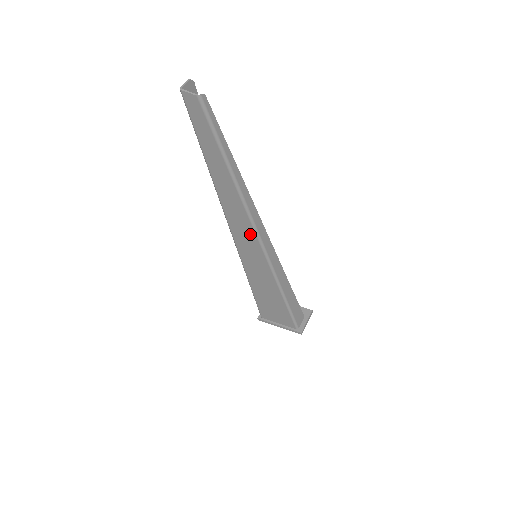
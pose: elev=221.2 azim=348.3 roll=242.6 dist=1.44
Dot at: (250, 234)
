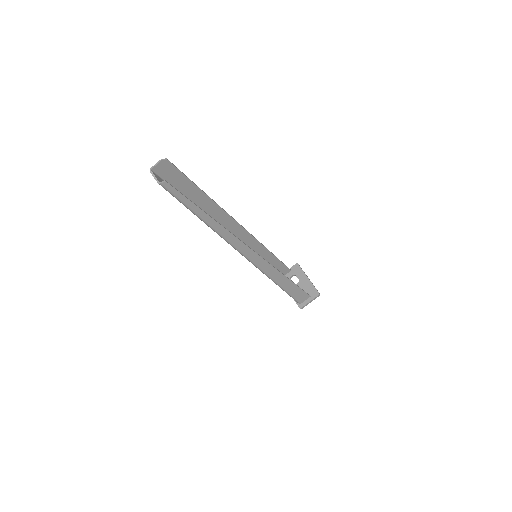
Dot at: occluded
